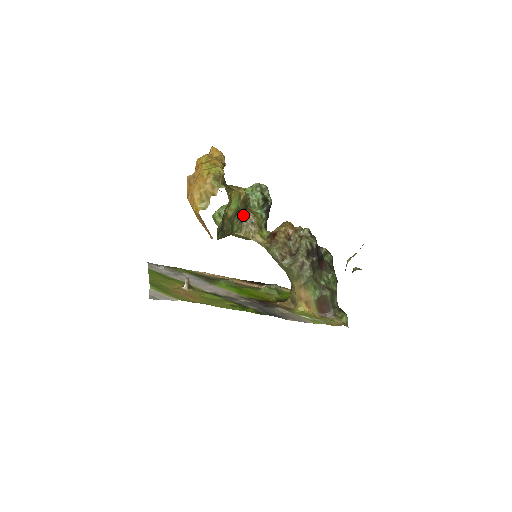
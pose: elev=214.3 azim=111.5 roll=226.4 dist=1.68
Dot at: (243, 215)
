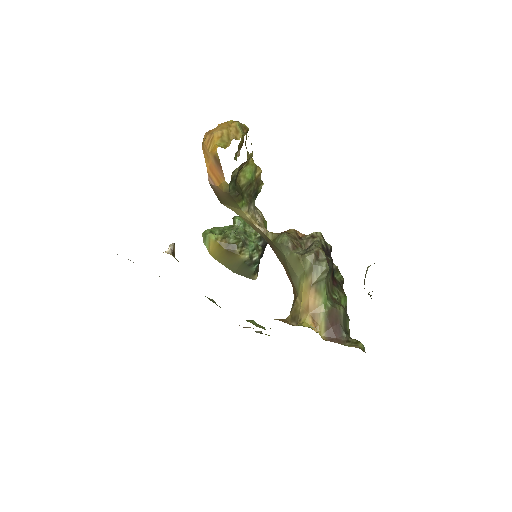
Dot at: (253, 198)
